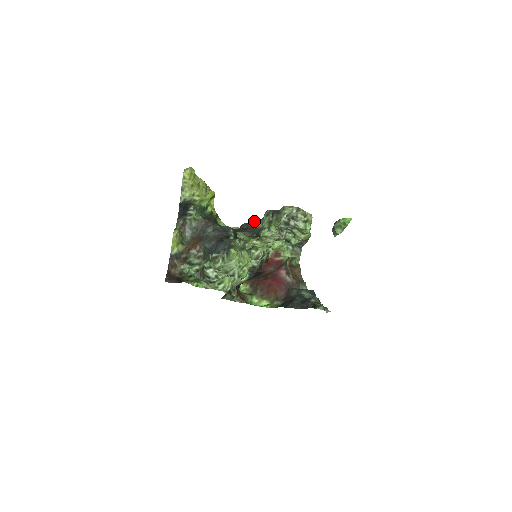
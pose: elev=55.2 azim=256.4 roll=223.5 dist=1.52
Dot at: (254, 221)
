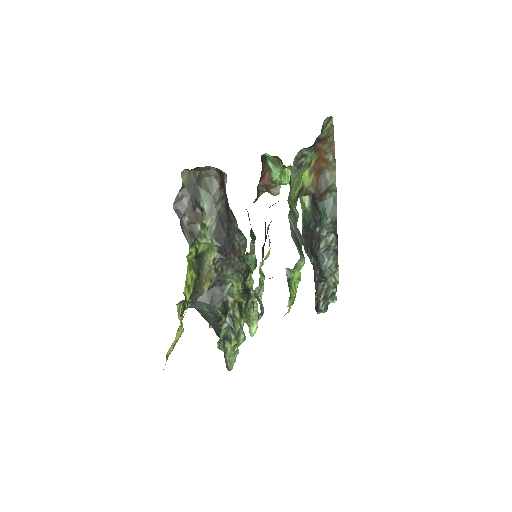
Dot at: (237, 229)
